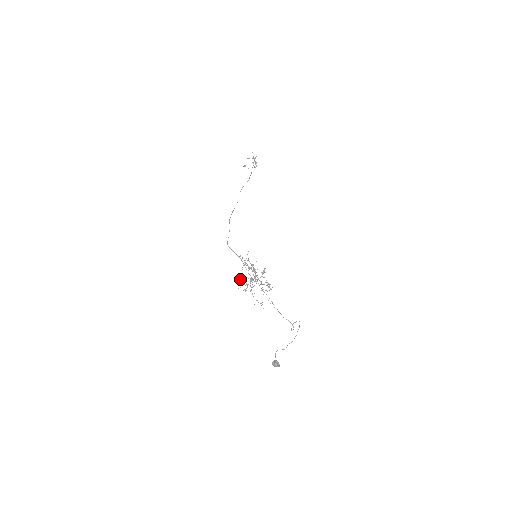
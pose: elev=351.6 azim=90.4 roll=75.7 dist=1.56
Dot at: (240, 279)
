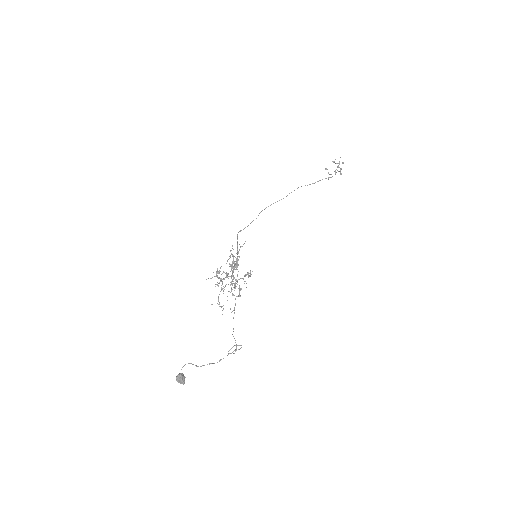
Dot at: (217, 270)
